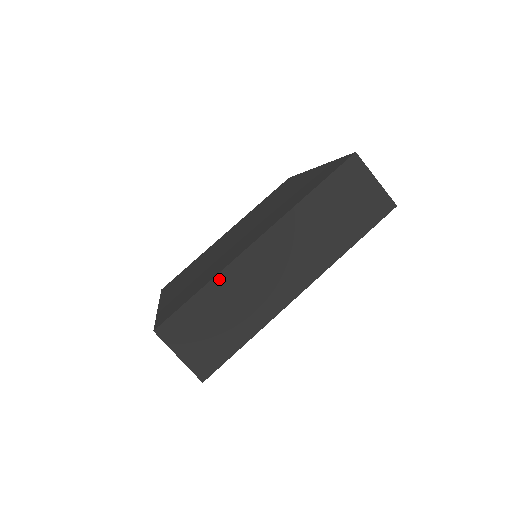
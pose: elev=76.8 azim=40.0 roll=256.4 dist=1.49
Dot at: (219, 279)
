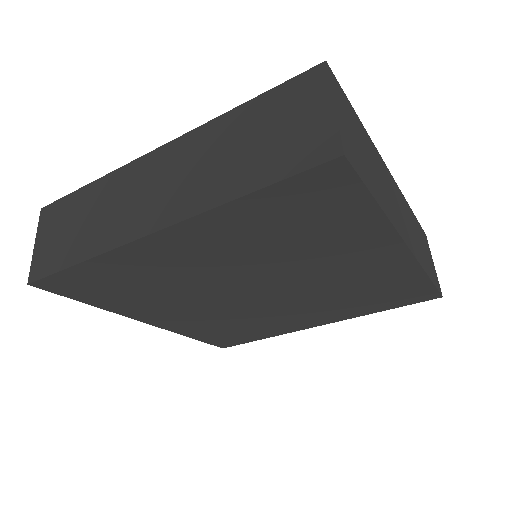
Dot at: (105, 180)
